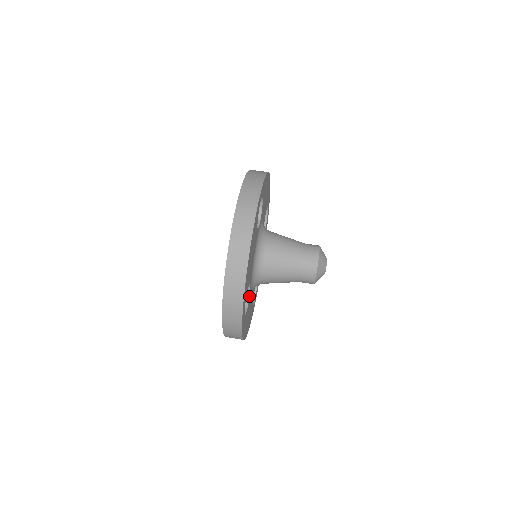
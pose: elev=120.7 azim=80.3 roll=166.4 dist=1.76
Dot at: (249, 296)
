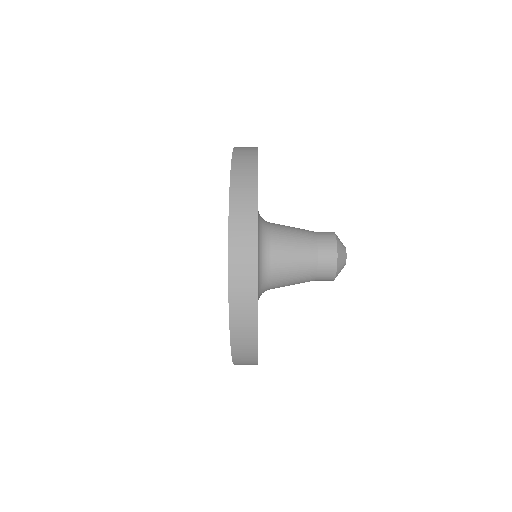
Dot at: occluded
